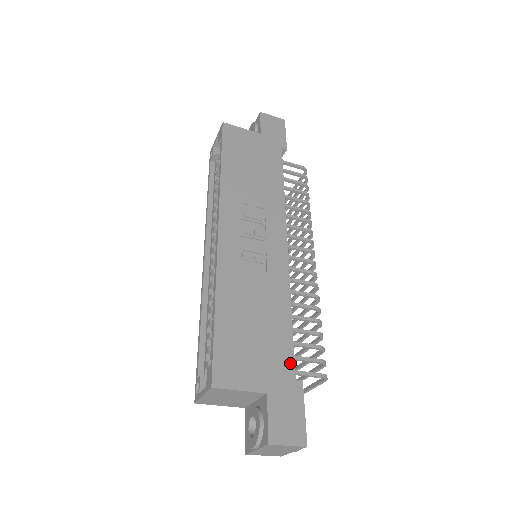
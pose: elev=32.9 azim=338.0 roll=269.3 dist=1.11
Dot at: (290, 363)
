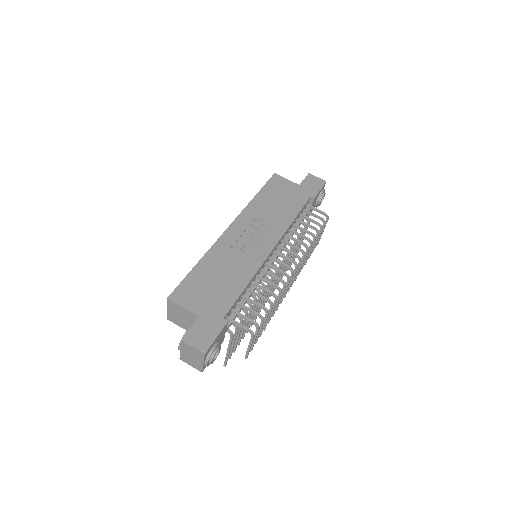
Dot at: (226, 309)
